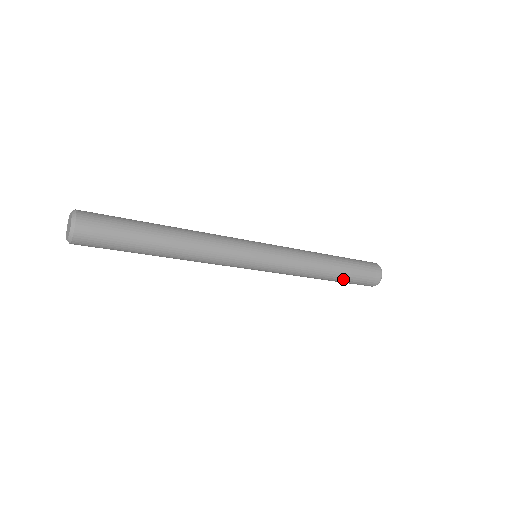
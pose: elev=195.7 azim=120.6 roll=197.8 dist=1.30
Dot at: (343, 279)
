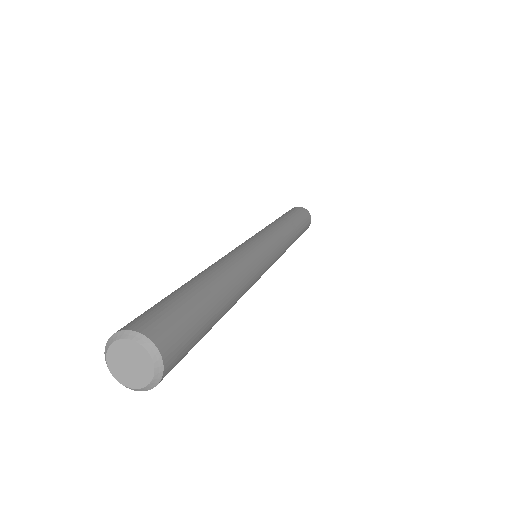
Dot at: occluded
